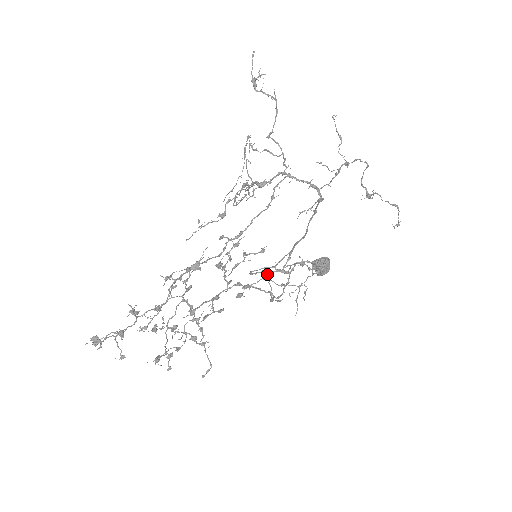
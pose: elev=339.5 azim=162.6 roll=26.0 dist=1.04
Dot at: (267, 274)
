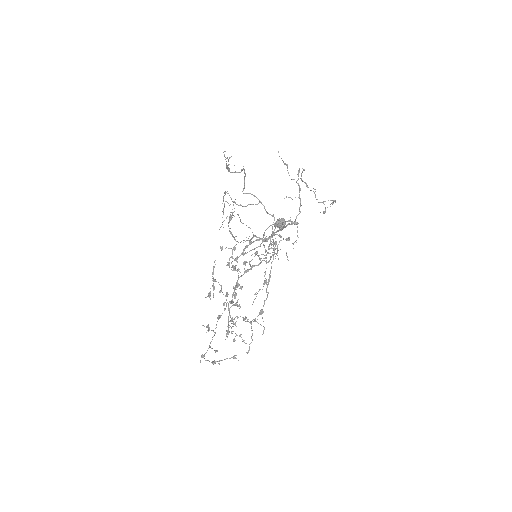
Dot at: (257, 252)
